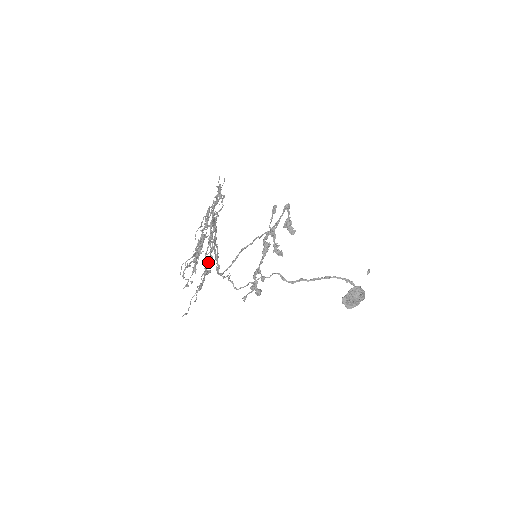
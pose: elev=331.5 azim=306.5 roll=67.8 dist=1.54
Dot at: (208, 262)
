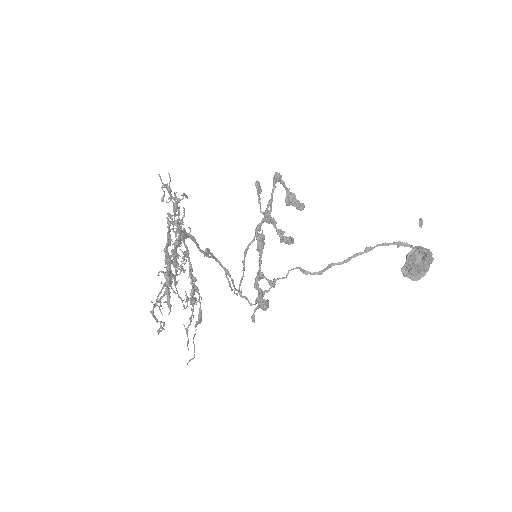
Dot at: (192, 286)
